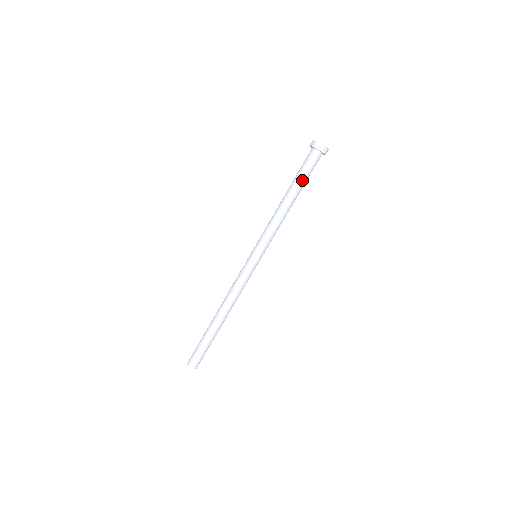
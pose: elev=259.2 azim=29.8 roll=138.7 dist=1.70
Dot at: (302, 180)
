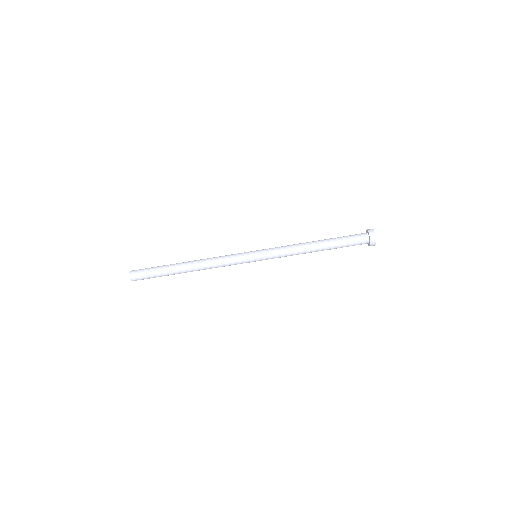
Dot at: (339, 247)
